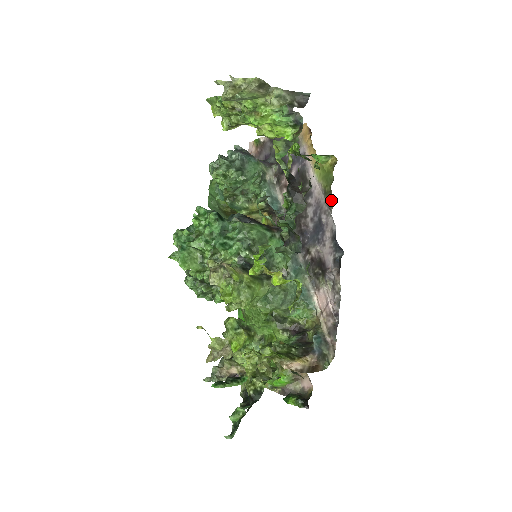
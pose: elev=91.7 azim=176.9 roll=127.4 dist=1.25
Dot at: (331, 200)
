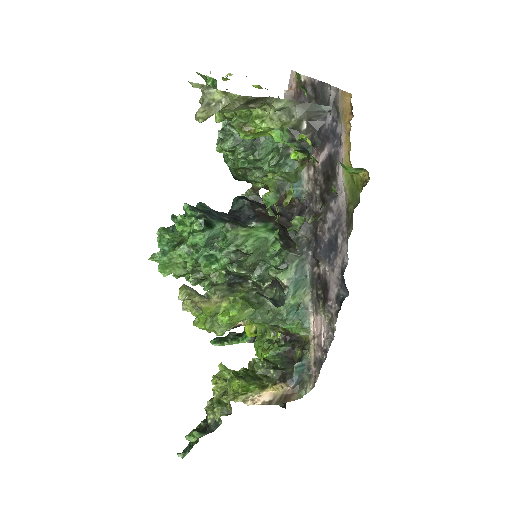
Dot at: (350, 226)
